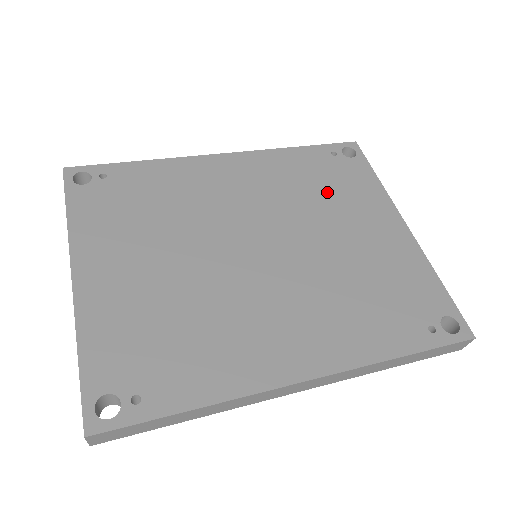
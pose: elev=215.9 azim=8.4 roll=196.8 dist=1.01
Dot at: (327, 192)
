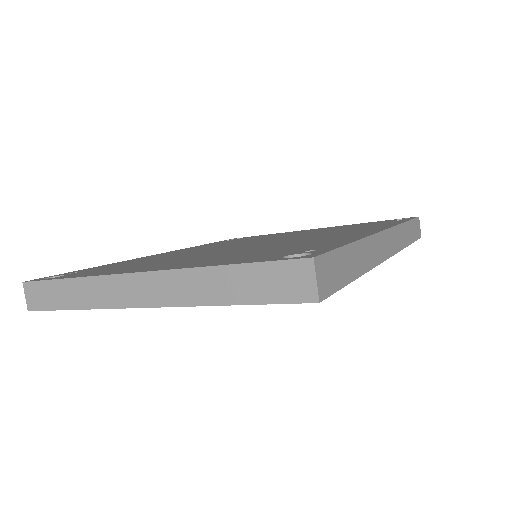
Dot at: occluded
